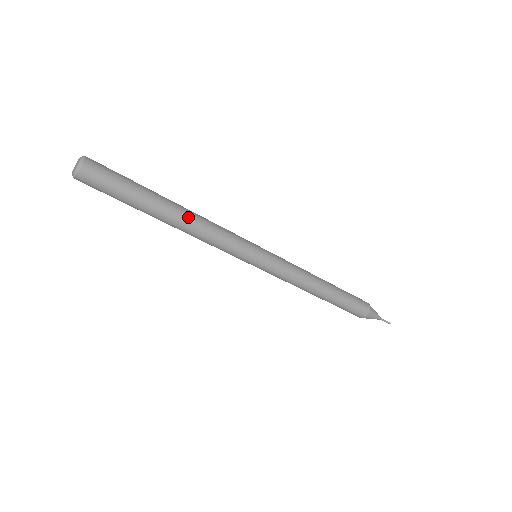
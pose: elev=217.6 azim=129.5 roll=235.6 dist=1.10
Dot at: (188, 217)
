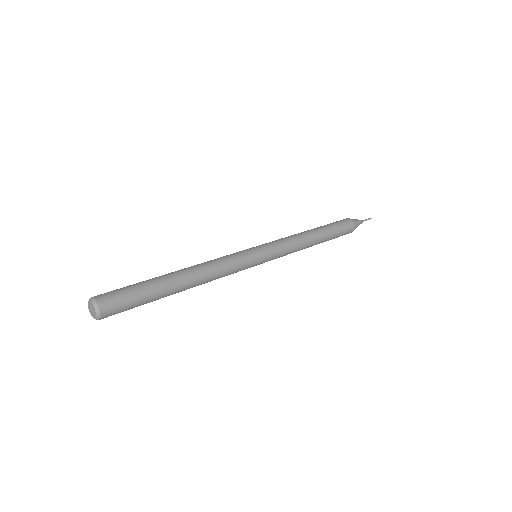
Dot at: (195, 274)
